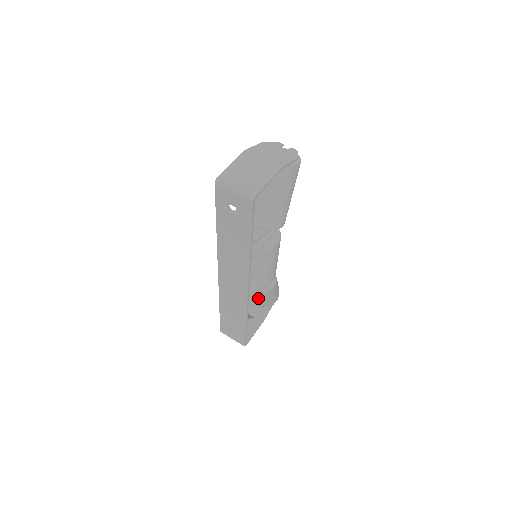
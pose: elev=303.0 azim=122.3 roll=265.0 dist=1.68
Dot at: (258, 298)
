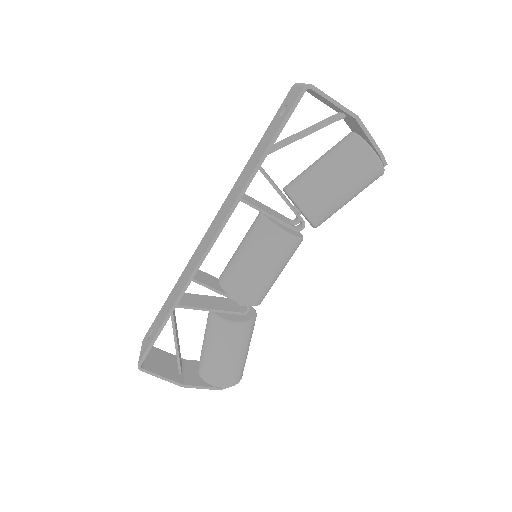
Dot at: (210, 328)
